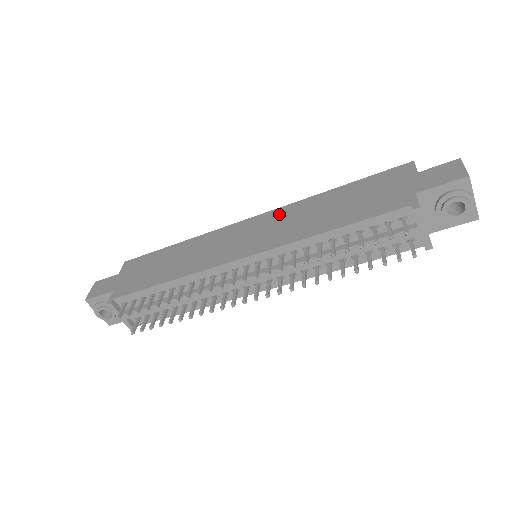
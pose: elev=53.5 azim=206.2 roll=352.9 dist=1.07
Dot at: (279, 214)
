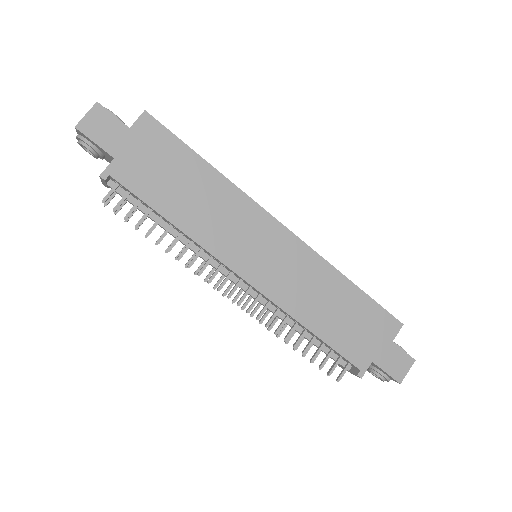
Dot at: (303, 257)
